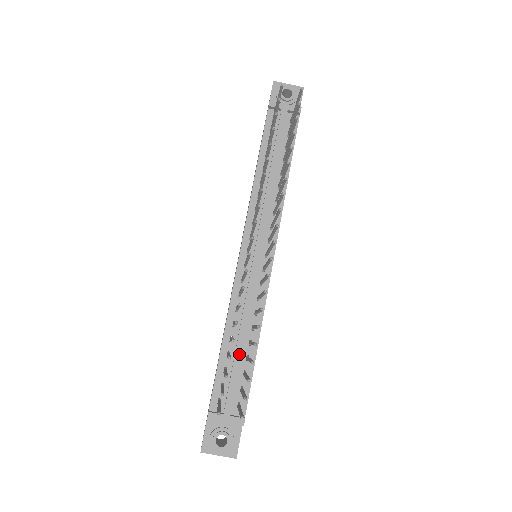
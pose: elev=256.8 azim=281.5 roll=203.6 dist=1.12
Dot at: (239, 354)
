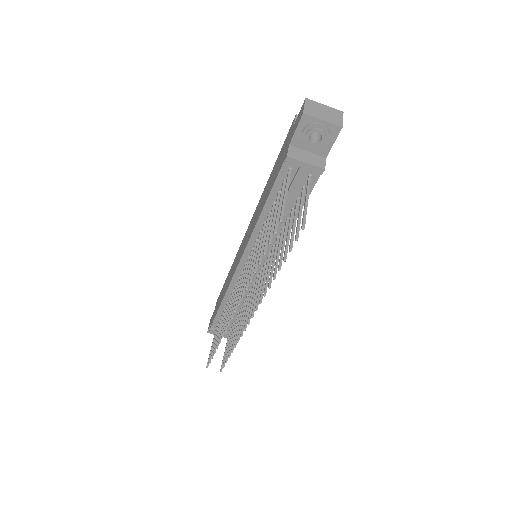
Dot at: occluded
